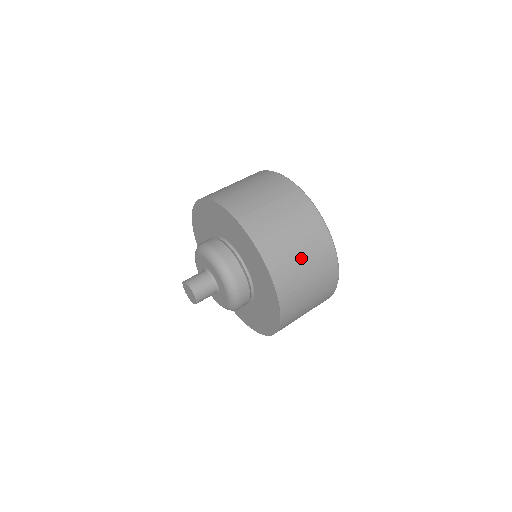
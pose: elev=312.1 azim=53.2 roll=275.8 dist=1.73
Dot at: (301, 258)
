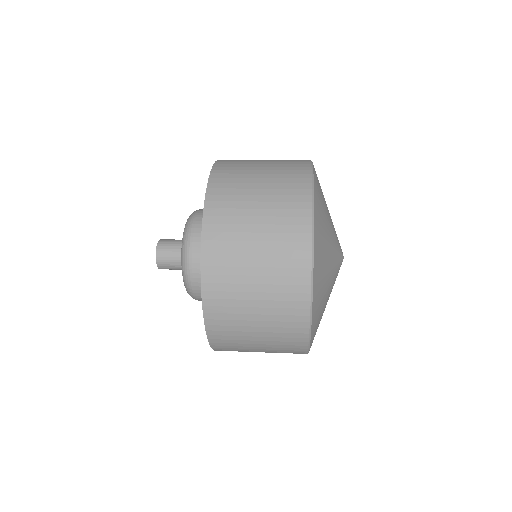
Dot at: (256, 192)
